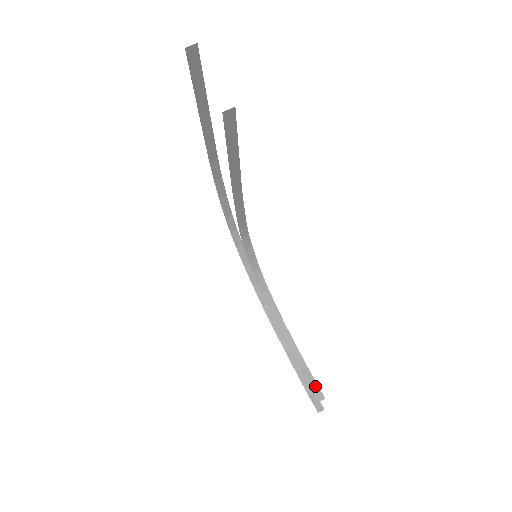
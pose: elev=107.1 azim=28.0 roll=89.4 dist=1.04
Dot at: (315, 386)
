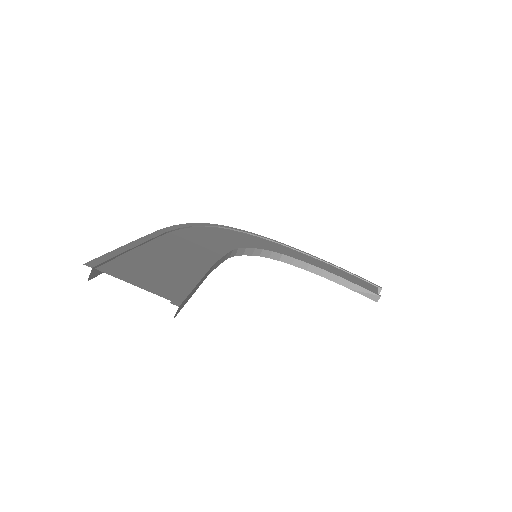
Dot at: (367, 293)
